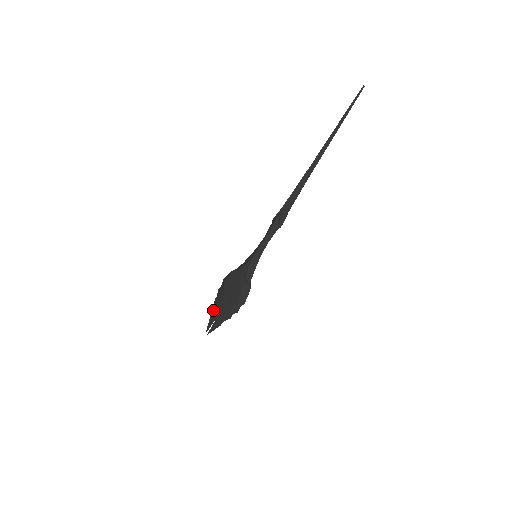
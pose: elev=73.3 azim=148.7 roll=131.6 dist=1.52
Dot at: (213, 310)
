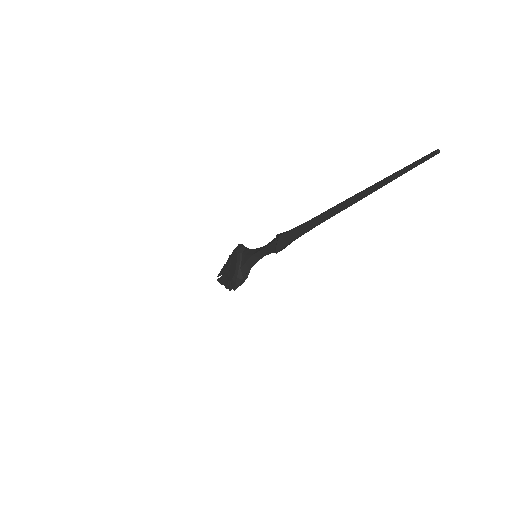
Dot at: (225, 264)
